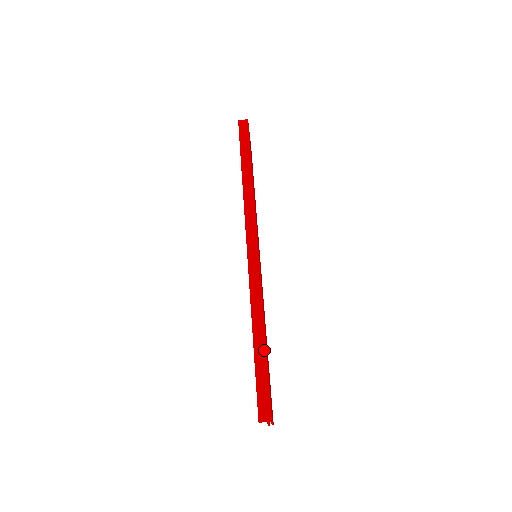
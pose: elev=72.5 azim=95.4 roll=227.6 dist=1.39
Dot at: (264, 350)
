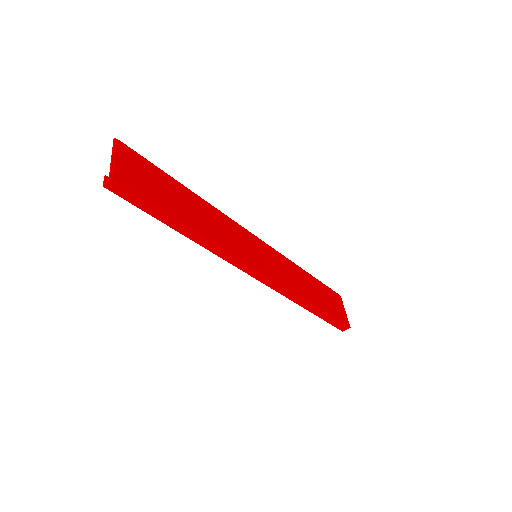
Dot at: (321, 311)
